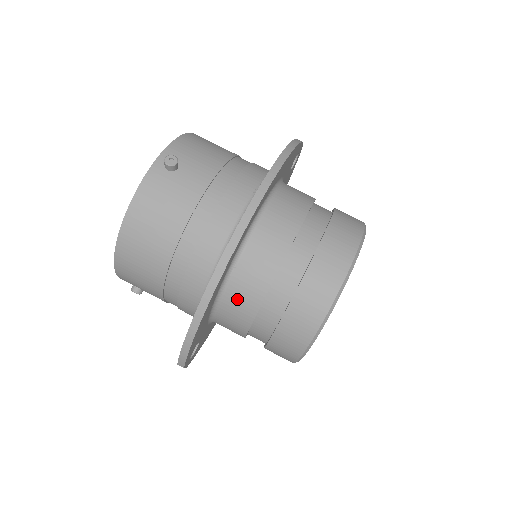
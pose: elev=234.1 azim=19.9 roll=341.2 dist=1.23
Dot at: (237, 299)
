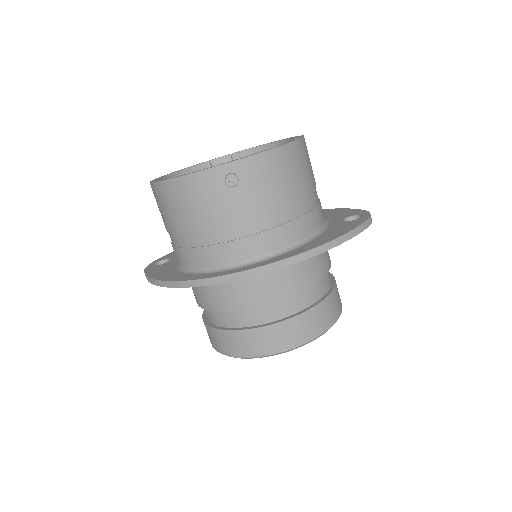
Dot at: (199, 291)
